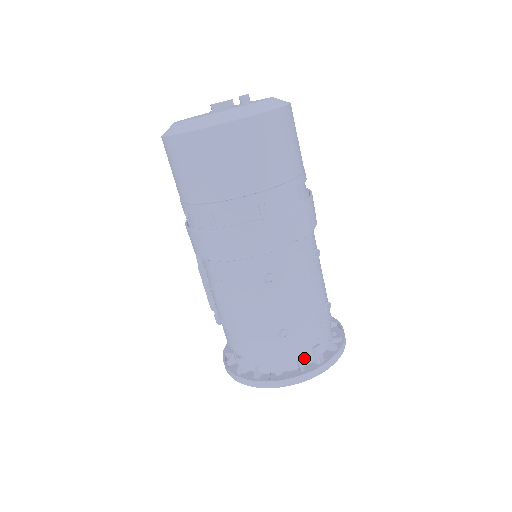
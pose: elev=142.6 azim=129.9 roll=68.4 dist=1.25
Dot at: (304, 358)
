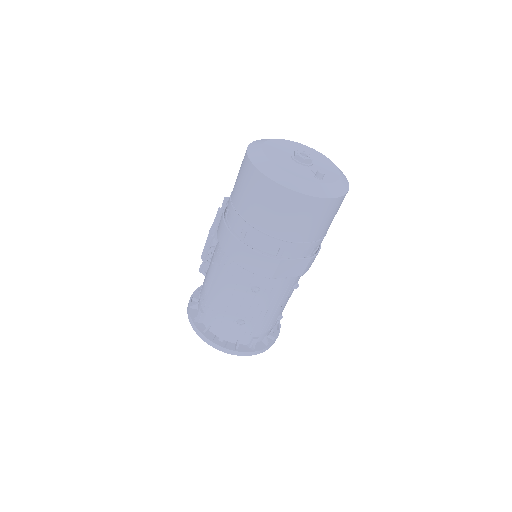
Dot at: (243, 340)
